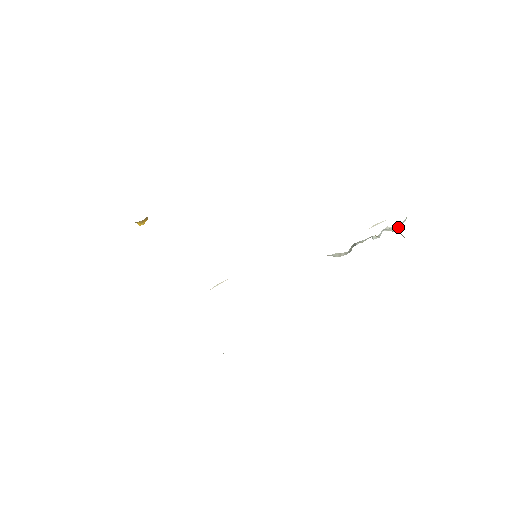
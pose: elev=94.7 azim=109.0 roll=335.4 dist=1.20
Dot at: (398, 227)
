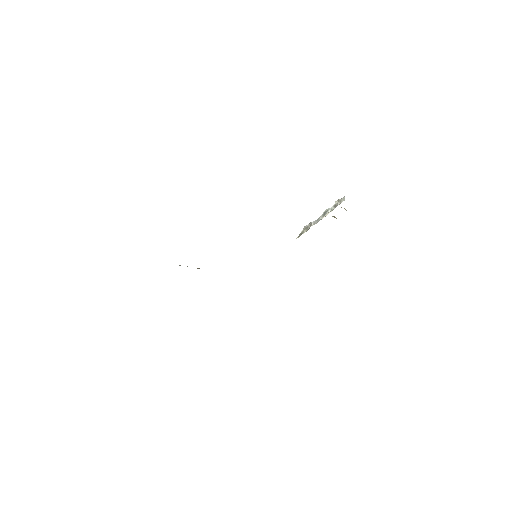
Dot at: (340, 201)
